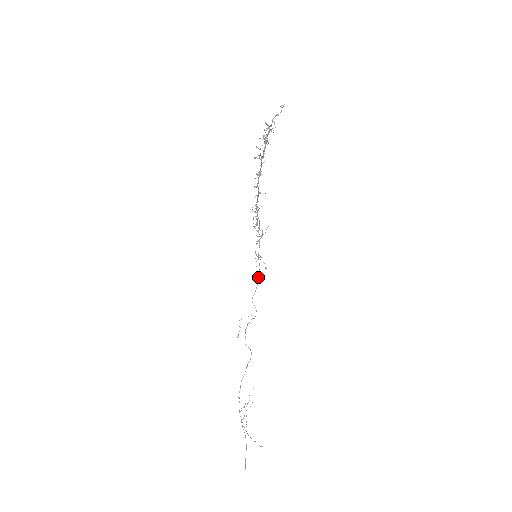
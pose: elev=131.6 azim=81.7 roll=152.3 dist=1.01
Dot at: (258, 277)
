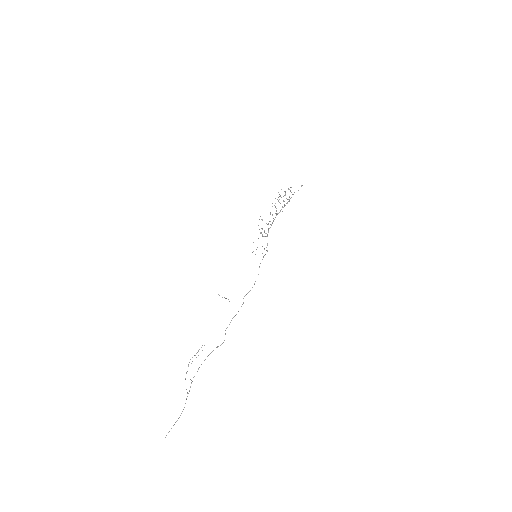
Dot at: occluded
